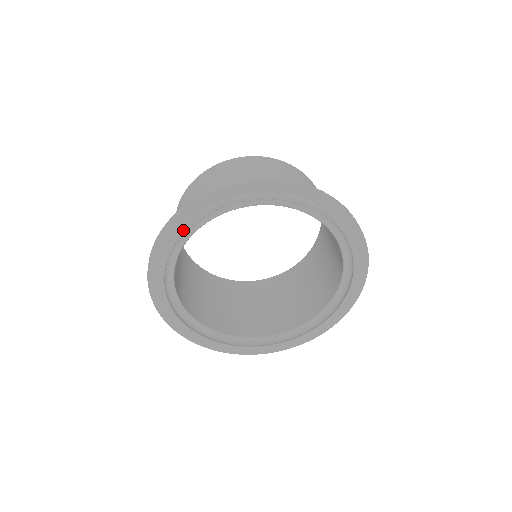
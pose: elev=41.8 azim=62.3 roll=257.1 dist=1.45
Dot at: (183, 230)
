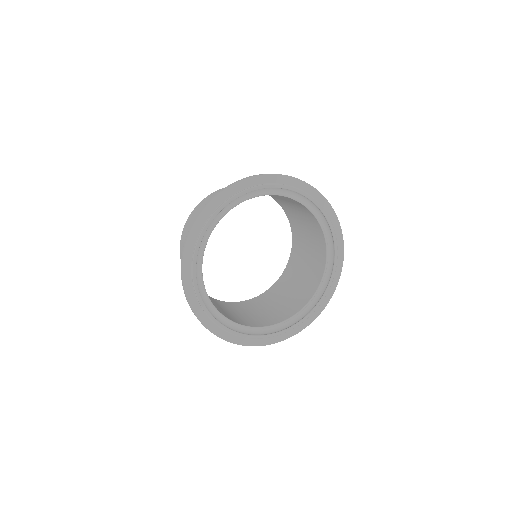
Dot at: (207, 225)
